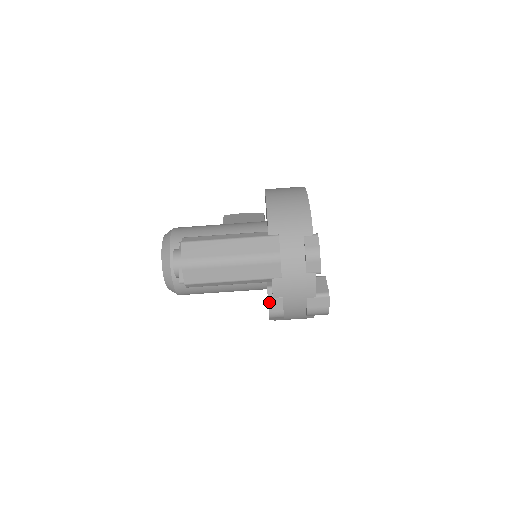
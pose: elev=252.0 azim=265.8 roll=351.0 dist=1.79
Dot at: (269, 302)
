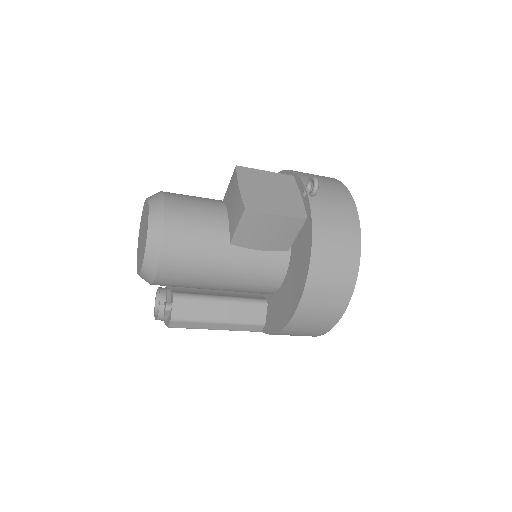
Dot at: occluded
